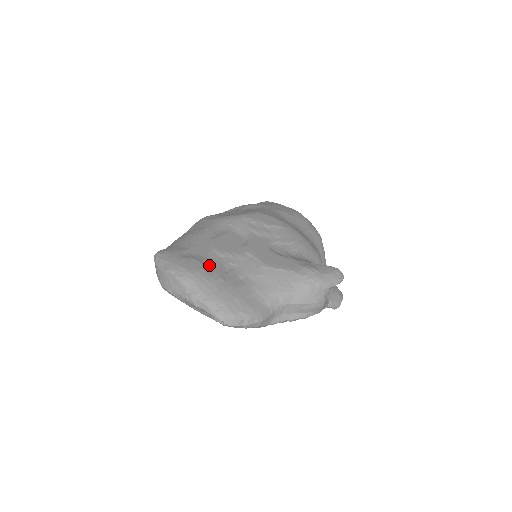
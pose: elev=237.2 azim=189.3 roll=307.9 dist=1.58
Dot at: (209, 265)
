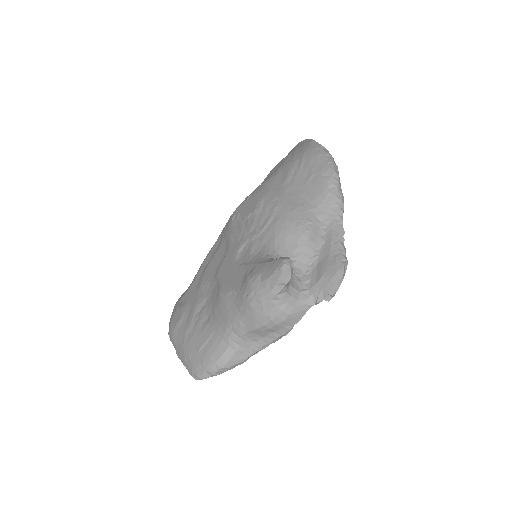
Dot at: (189, 310)
